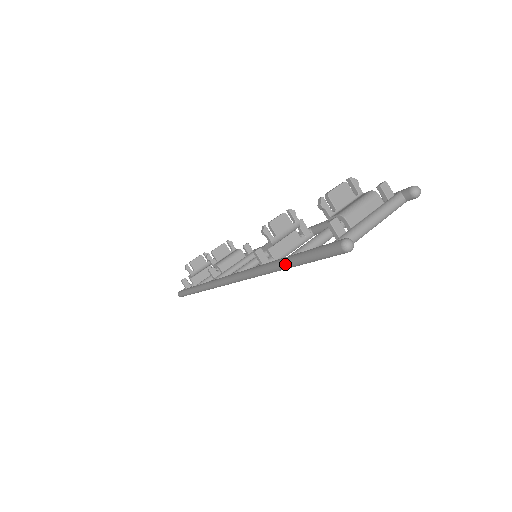
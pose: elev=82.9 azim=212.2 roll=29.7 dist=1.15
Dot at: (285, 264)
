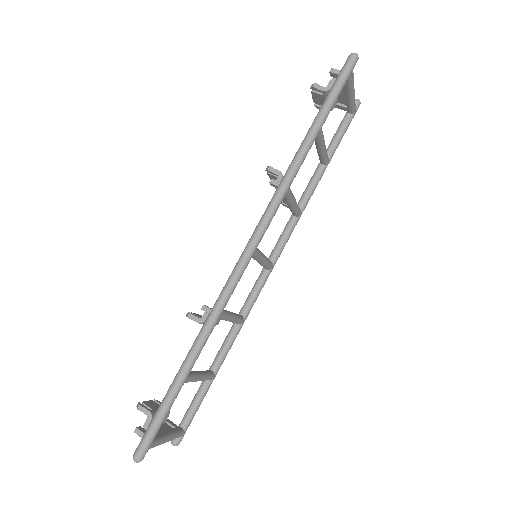
Dot at: (314, 125)
